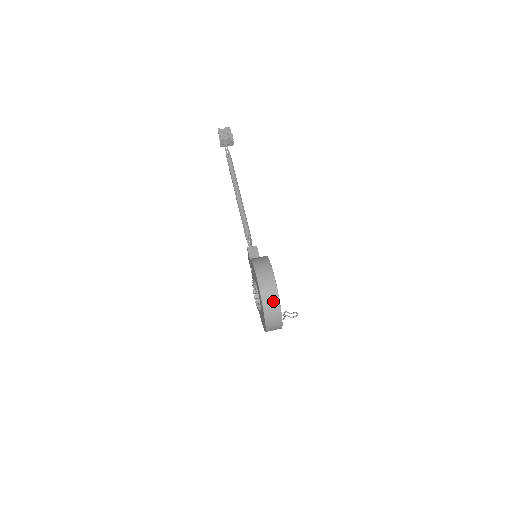
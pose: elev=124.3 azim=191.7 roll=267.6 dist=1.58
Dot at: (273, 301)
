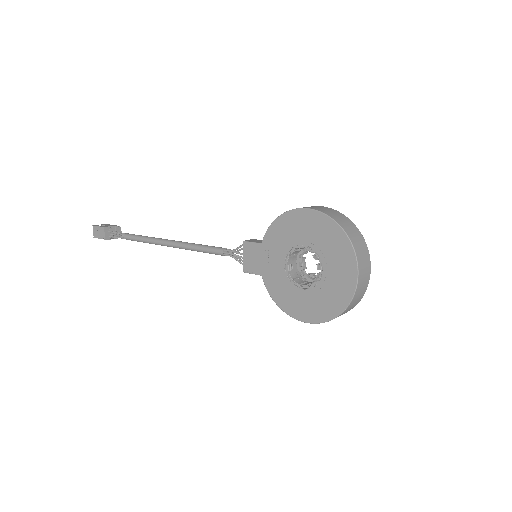
Dot at: (349, 224)
